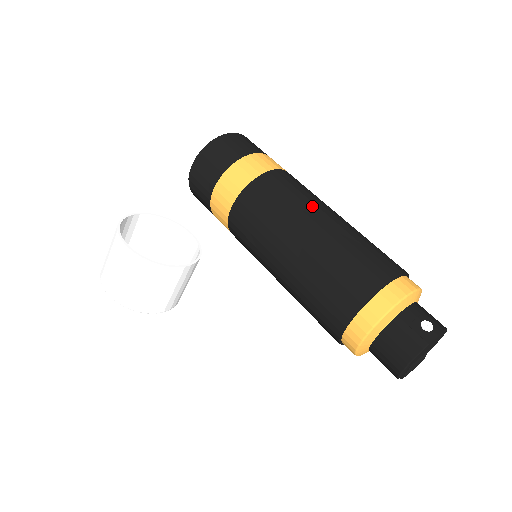
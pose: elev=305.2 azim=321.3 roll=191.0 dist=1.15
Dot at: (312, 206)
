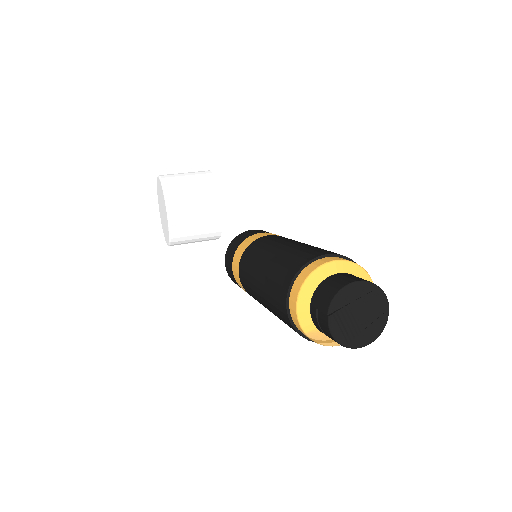
Dot at: occluded
